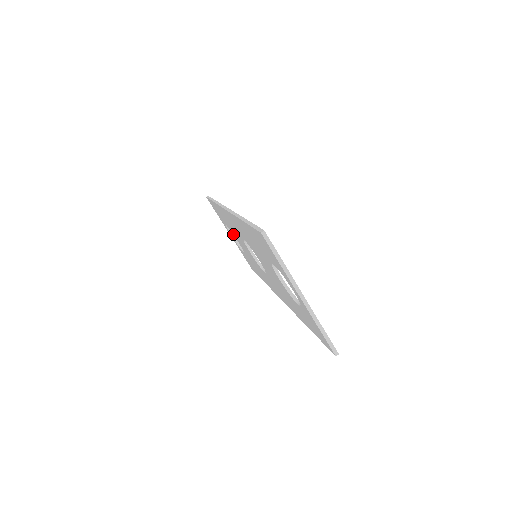
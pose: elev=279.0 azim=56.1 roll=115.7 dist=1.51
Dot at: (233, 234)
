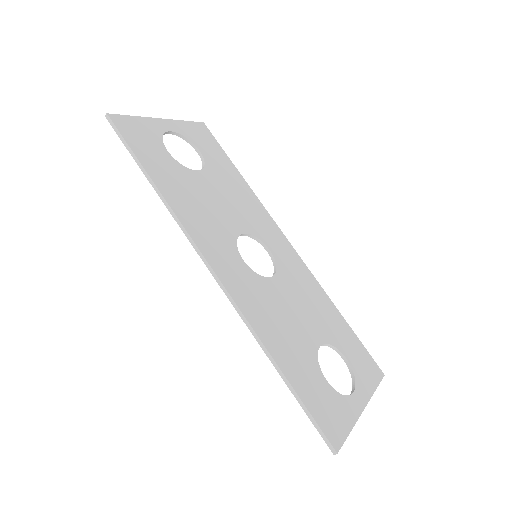
Dot at: occluded
